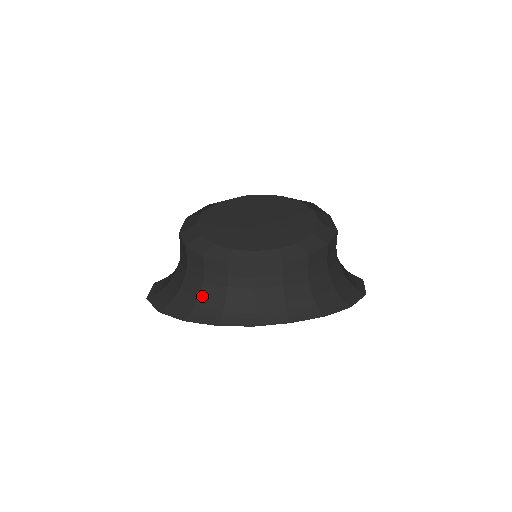
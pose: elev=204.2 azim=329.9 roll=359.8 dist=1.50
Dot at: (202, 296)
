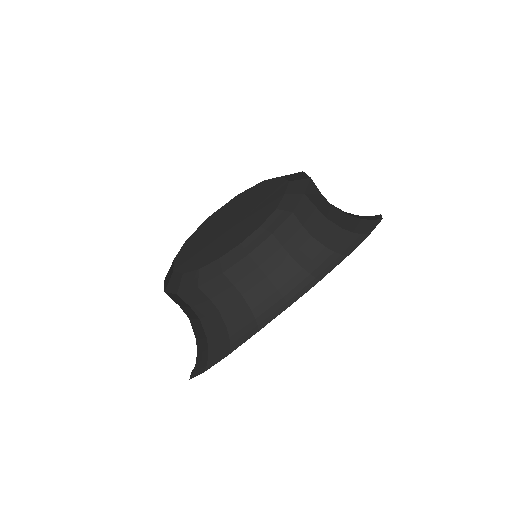
Dot at: (196, 337)
